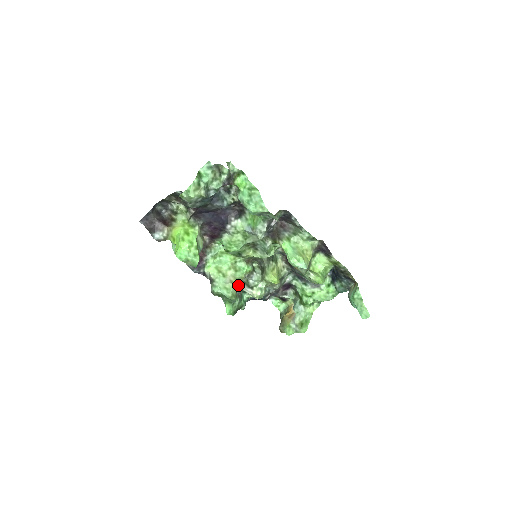
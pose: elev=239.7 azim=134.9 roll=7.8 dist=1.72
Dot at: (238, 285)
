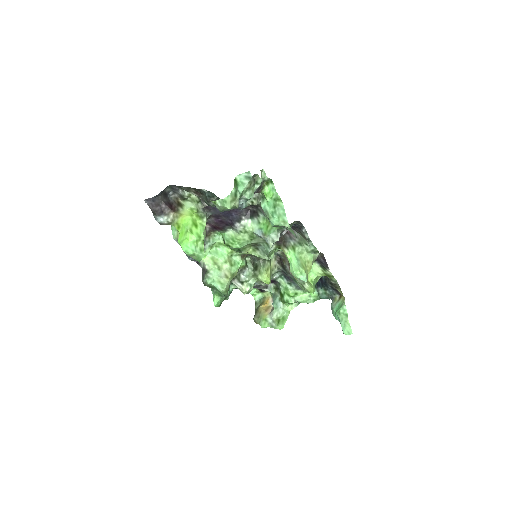
Dot at: (231, 280)
